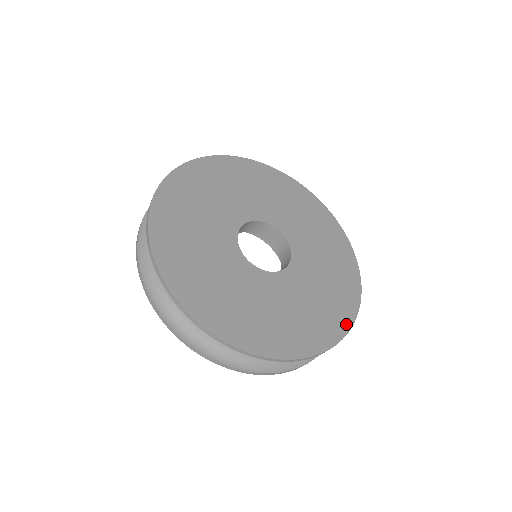
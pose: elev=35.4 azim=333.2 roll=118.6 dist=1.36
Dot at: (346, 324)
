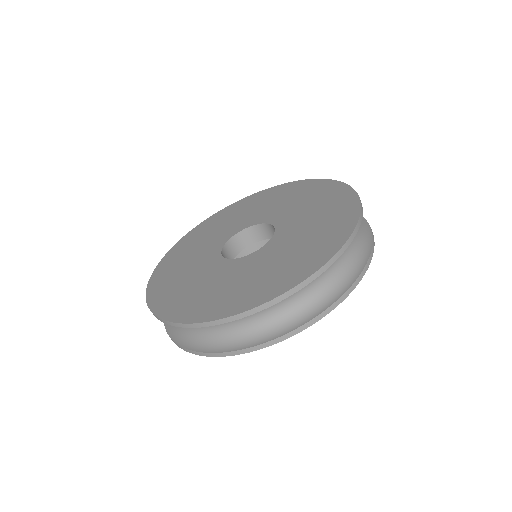
Dot at: (337, 245)
